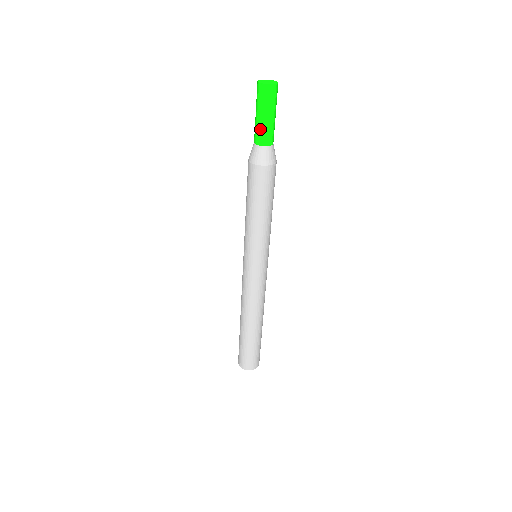
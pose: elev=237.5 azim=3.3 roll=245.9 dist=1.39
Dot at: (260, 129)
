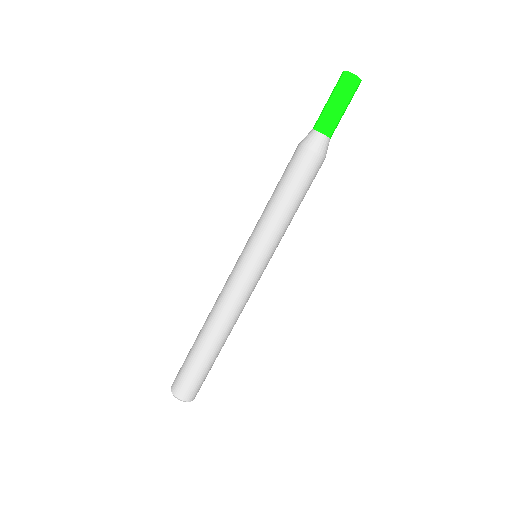
Dot at: (334, 119)
